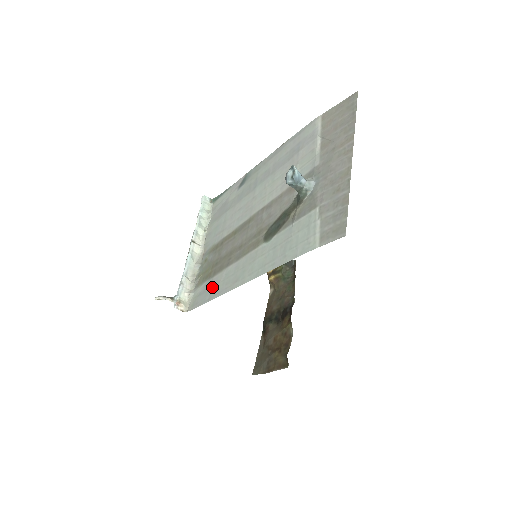
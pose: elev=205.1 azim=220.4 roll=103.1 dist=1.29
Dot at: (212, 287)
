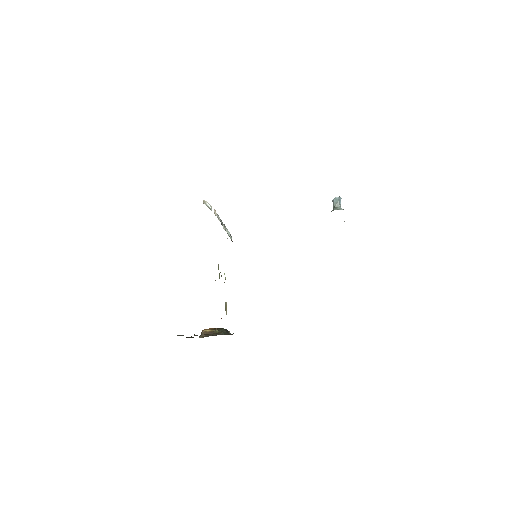
Dot at: occluded
